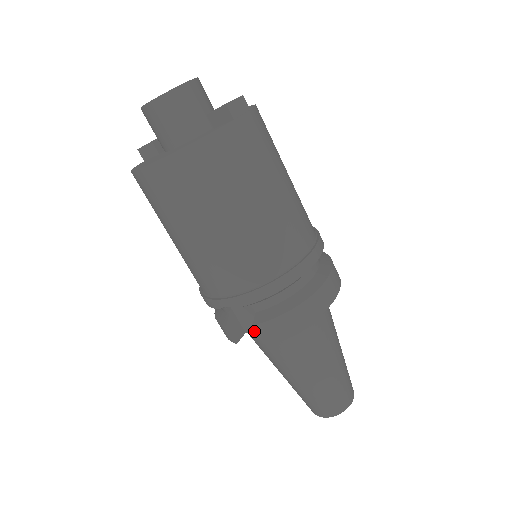
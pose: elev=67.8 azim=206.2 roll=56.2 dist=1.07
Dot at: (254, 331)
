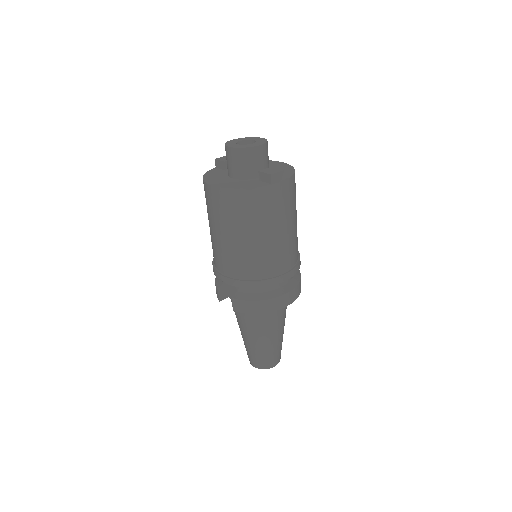
Dot at: occluded
